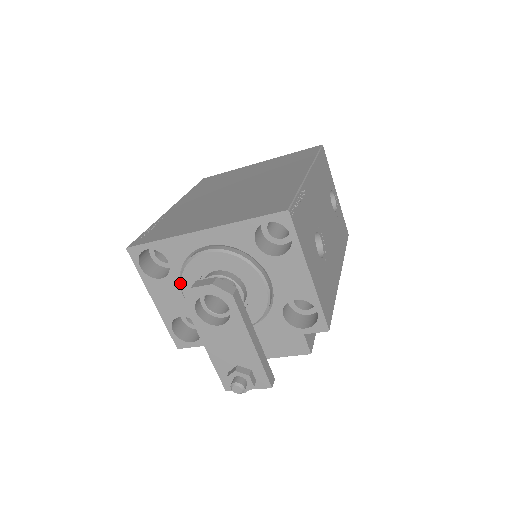
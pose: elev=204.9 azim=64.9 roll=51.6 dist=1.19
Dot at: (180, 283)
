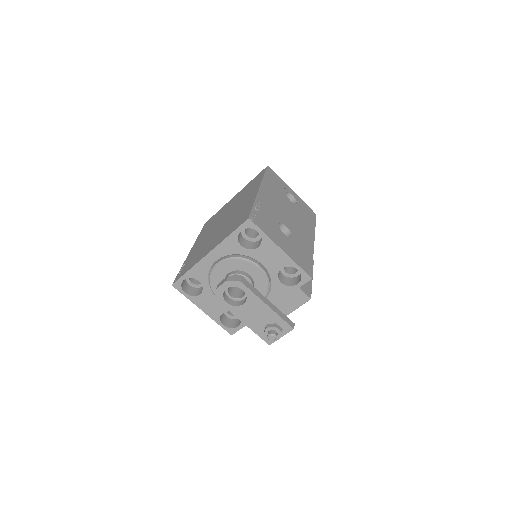
Dot at: (212, 291)
